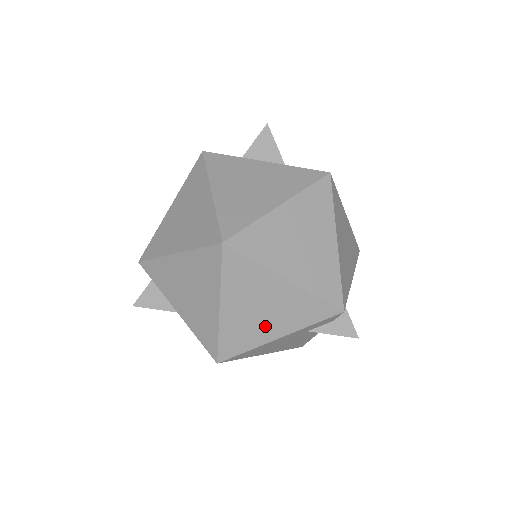
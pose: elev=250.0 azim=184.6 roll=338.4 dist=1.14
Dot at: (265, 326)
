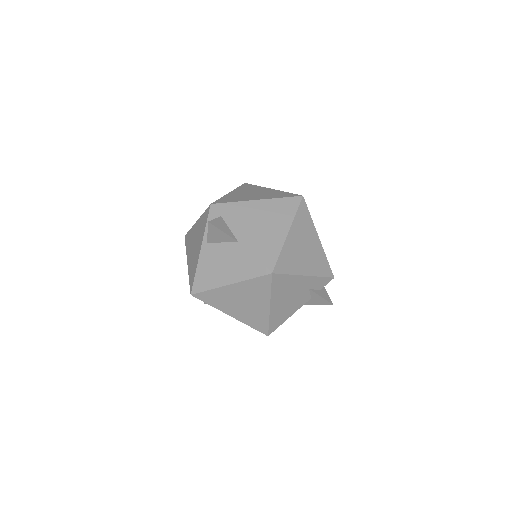
Dot at: (302, 262)
